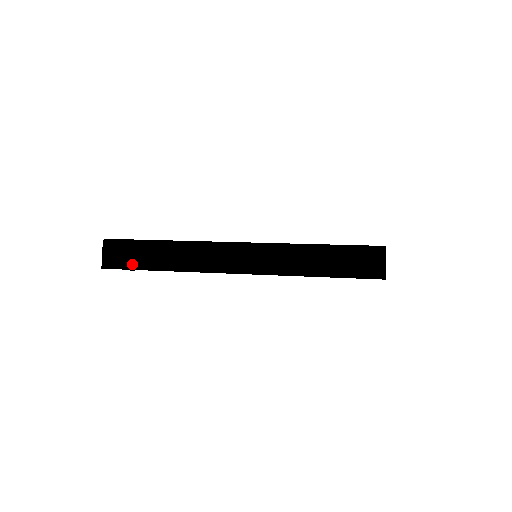
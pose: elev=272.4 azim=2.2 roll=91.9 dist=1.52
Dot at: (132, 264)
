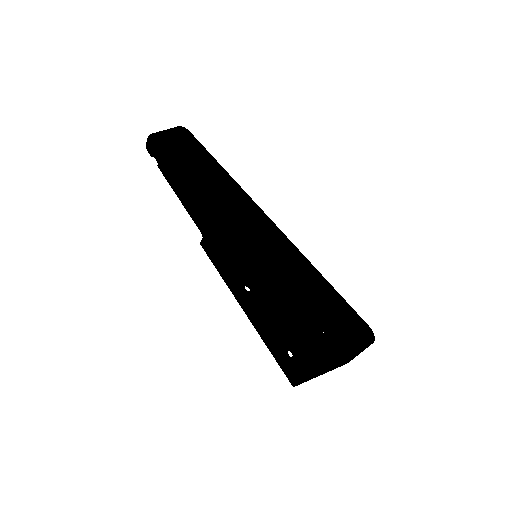
Dot at: (178, 148)
